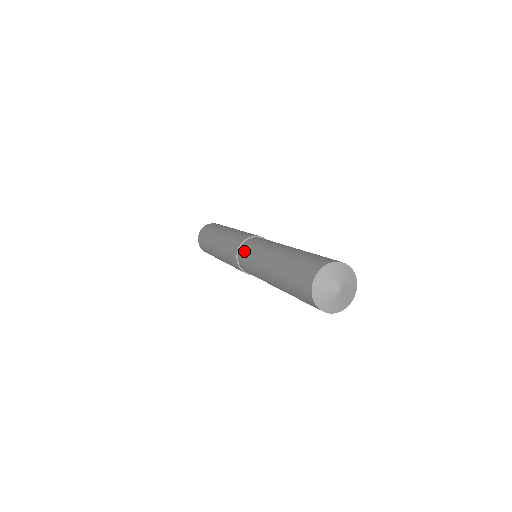
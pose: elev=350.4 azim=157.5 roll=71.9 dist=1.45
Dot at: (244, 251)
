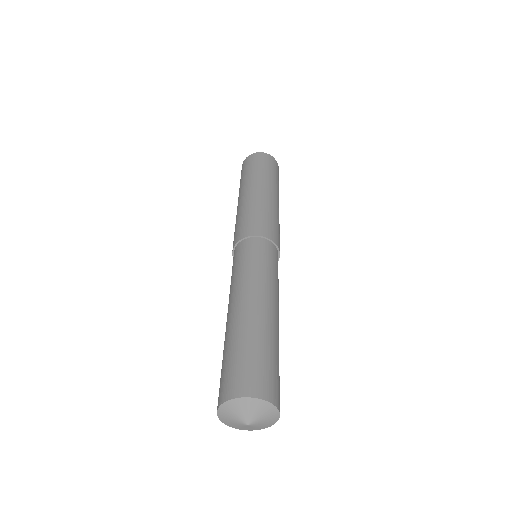
Dot at: (234, 257)
